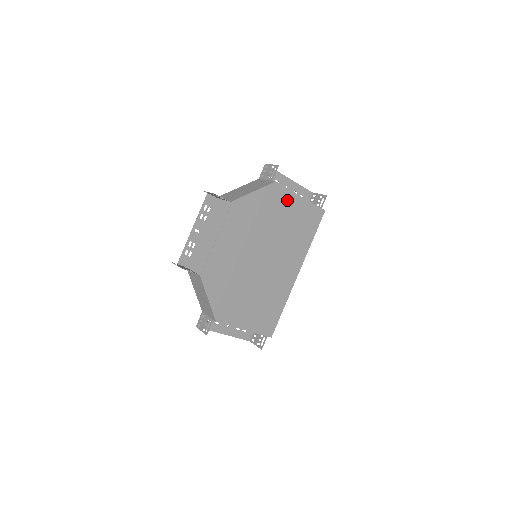
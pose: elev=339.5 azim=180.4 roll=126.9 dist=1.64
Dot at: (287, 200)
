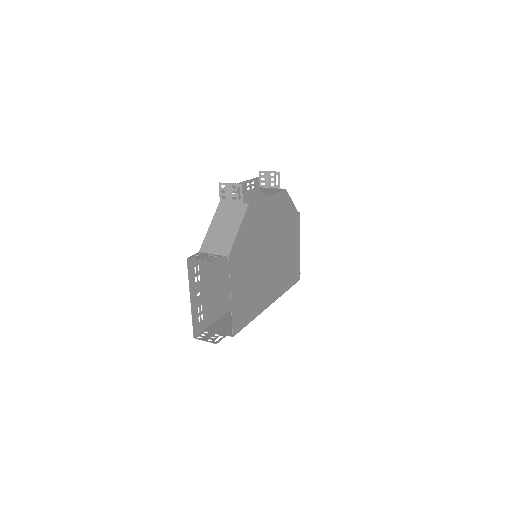
Dot at: (296, 238)
